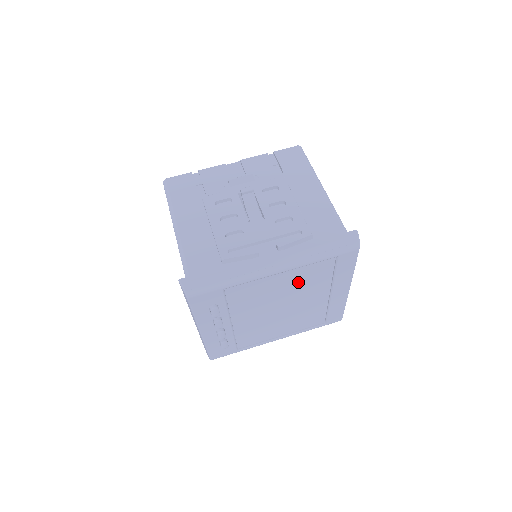
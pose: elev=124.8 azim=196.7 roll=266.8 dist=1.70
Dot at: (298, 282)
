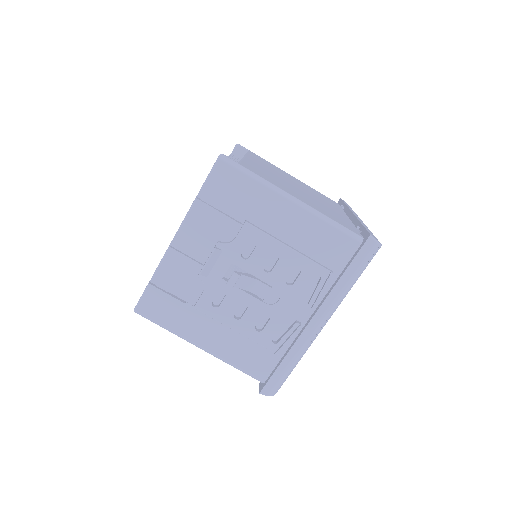
Dot at: occluded
